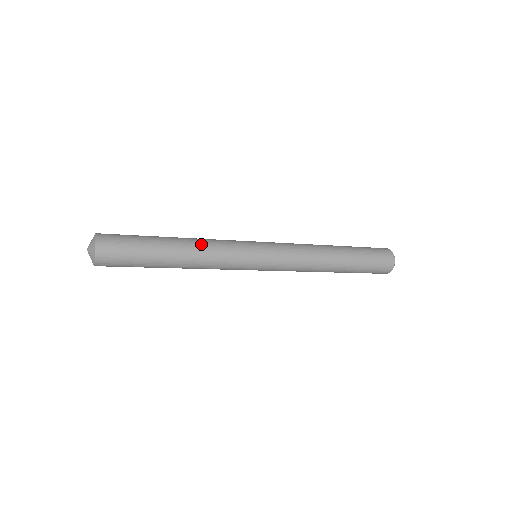
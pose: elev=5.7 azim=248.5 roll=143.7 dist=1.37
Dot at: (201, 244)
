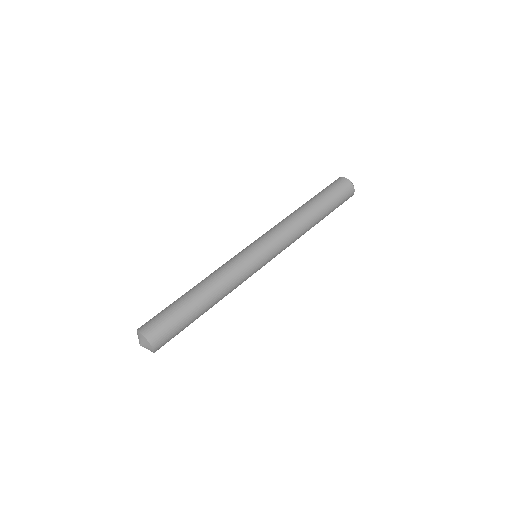
Dot at: (217, 282)
